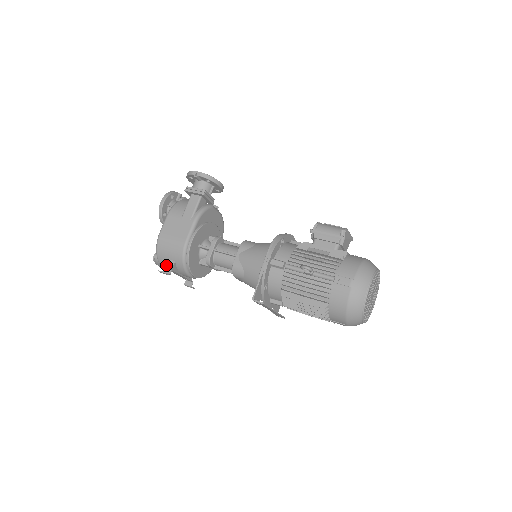
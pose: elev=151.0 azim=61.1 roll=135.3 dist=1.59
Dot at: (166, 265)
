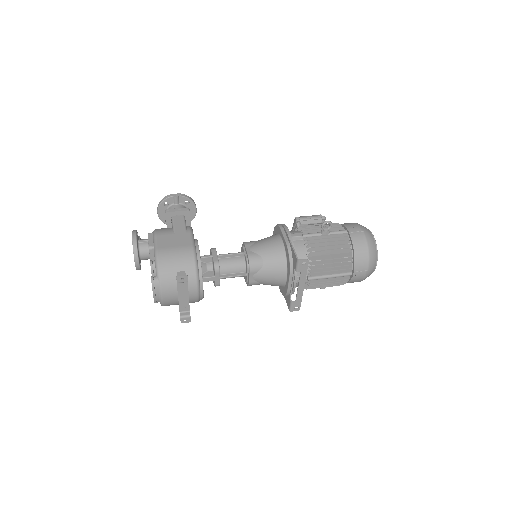
Dot at: (170, 283)
